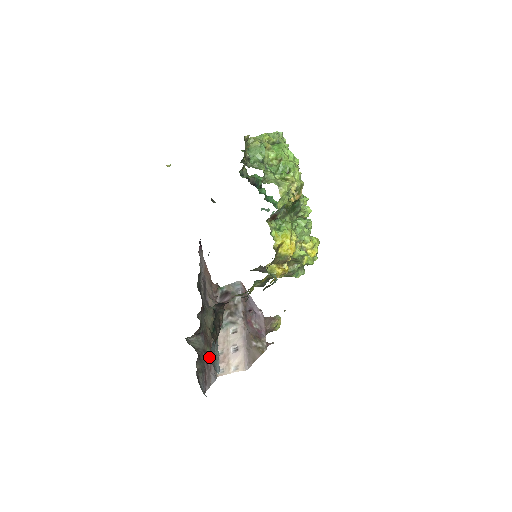
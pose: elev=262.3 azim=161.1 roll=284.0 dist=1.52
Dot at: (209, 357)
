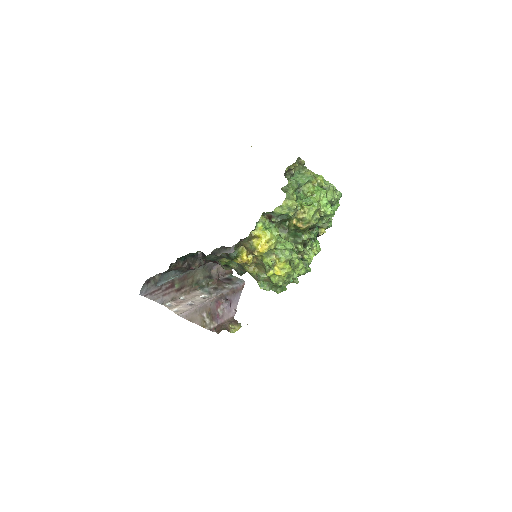
Dot at: (173, 290)
